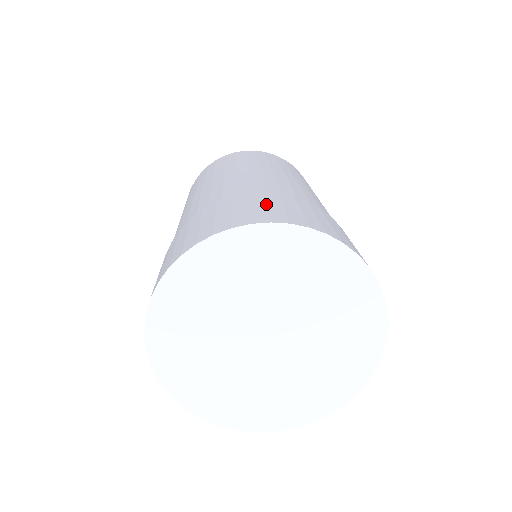
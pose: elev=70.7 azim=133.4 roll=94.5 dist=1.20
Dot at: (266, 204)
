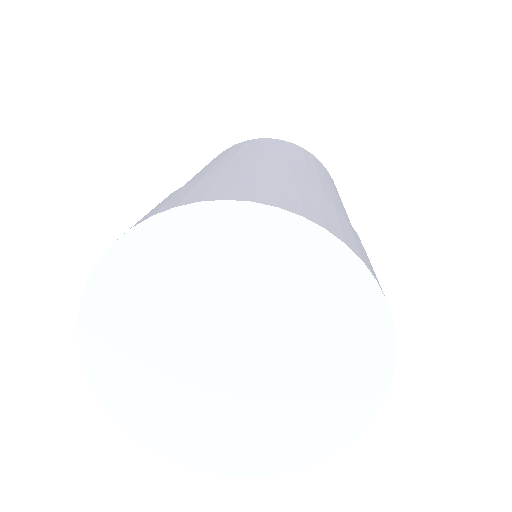
Dot at: occluded
